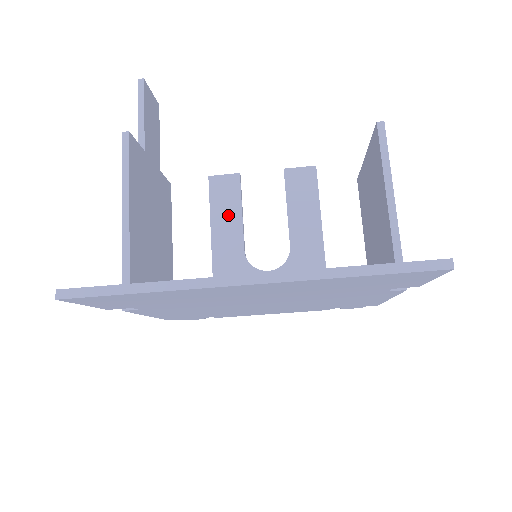
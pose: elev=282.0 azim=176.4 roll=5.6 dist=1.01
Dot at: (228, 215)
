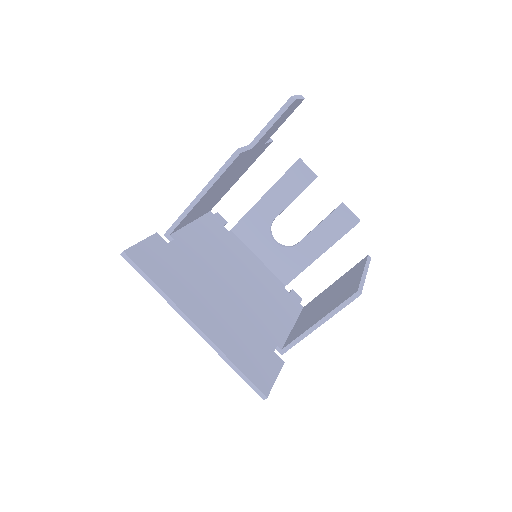
Dot at: (286, 193)
